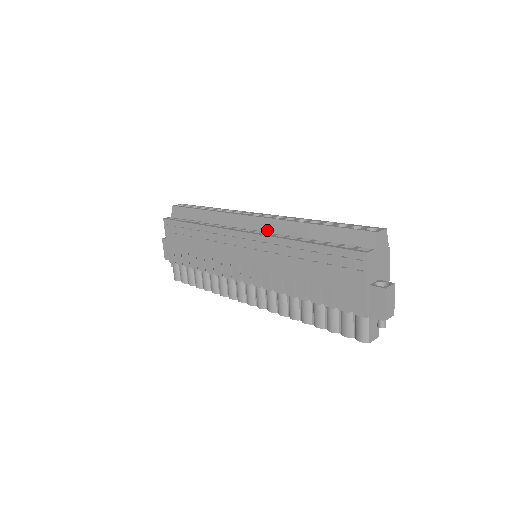
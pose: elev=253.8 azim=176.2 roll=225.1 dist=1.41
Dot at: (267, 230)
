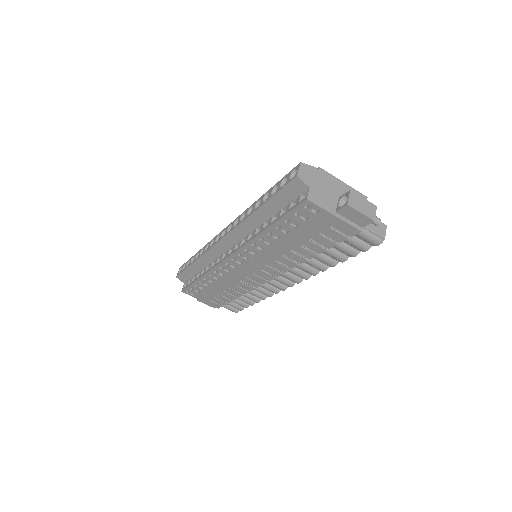
Dot at: (239, 239)
